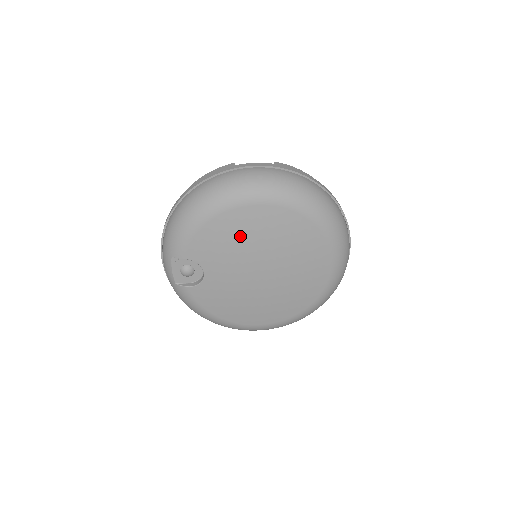
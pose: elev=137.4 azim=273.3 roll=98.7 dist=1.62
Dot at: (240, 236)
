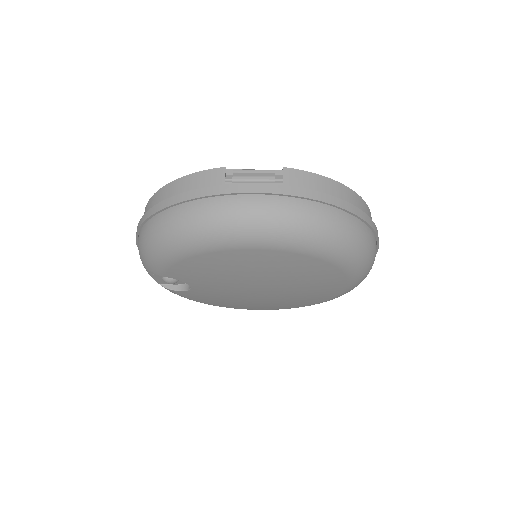
Dot at: (231, 270)
